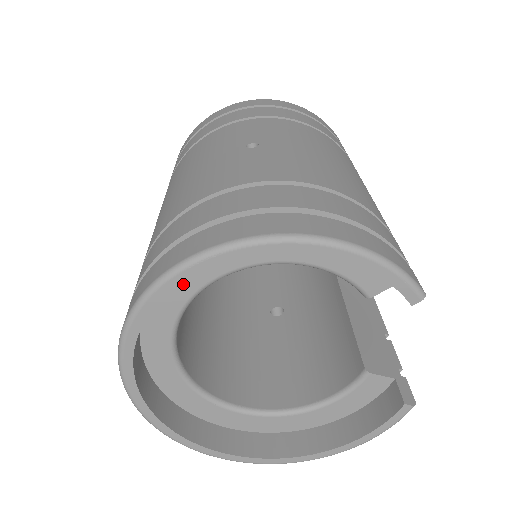
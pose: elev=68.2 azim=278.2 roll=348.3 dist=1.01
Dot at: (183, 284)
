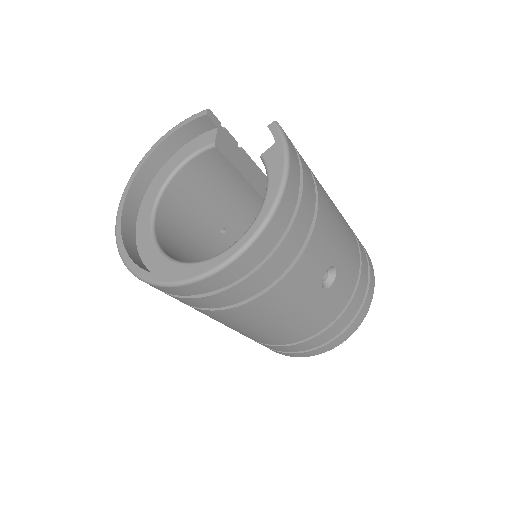
Dot at: (143, 223)
